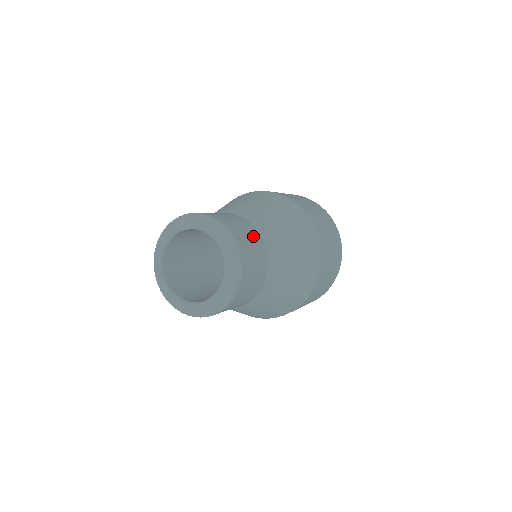
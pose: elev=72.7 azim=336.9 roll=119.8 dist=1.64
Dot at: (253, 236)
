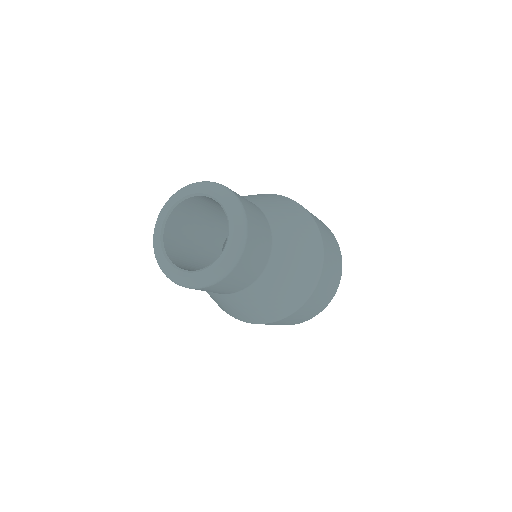
Dot at: (255, 207)
